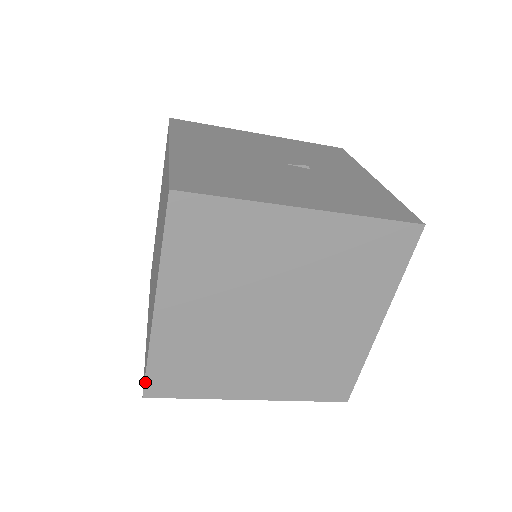
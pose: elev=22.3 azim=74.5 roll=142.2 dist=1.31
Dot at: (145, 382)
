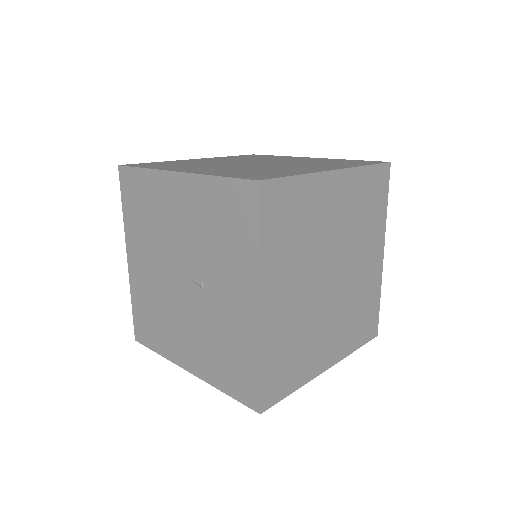
Dot at: occluded
